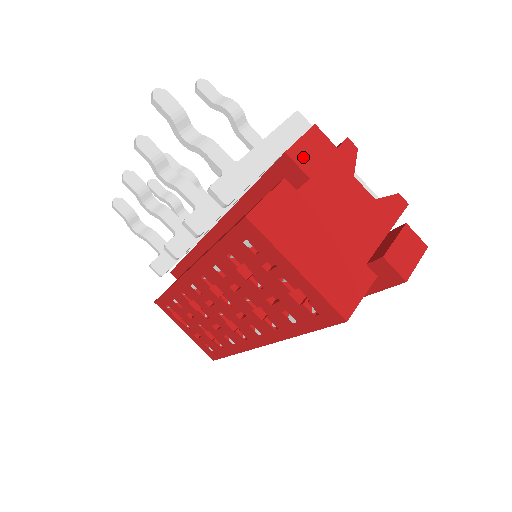
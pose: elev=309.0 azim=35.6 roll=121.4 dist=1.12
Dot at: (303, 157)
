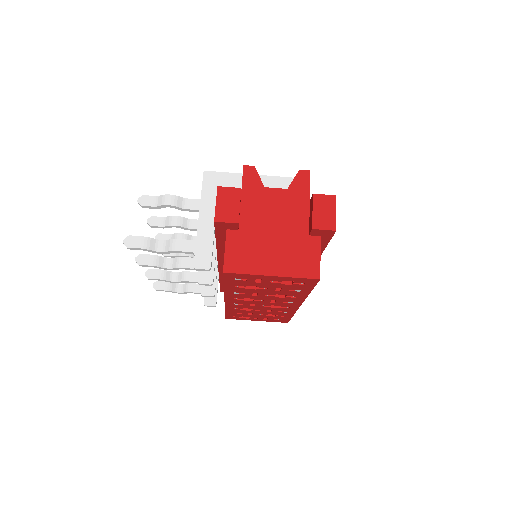
Dot at: (226, 214)
